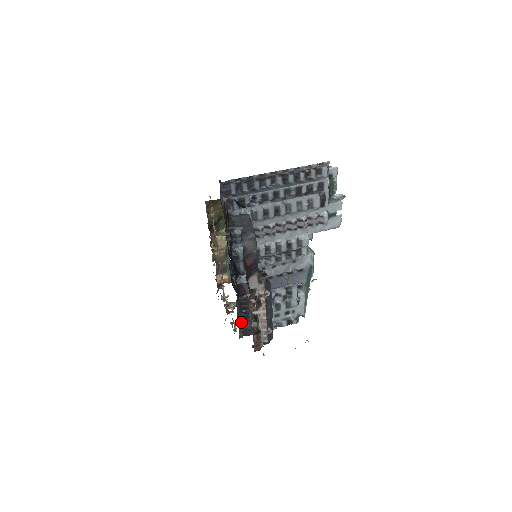
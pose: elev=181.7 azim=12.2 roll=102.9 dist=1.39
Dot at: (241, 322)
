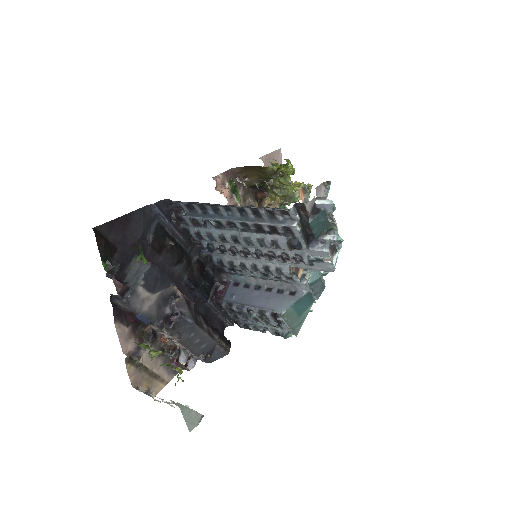
Dot at: (224, 317)
